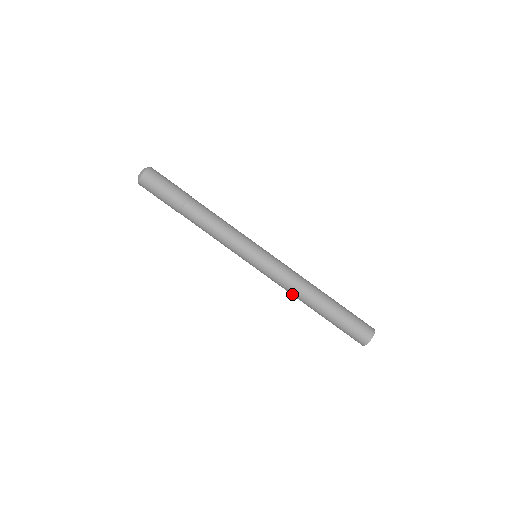
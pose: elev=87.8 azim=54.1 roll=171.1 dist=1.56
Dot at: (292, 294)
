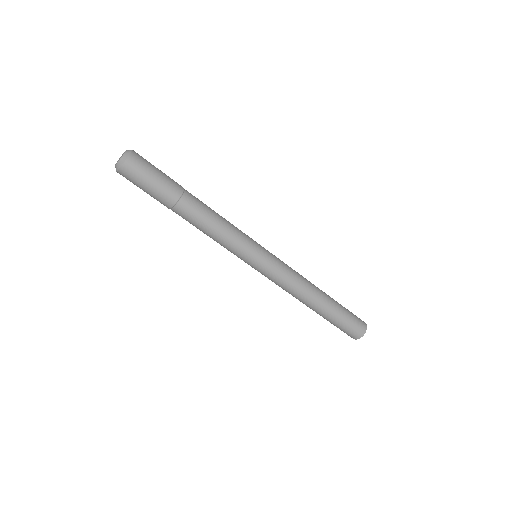
Dot at: (296, 294)
